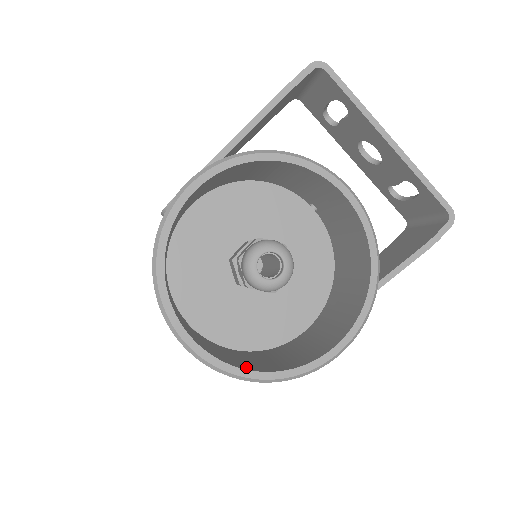
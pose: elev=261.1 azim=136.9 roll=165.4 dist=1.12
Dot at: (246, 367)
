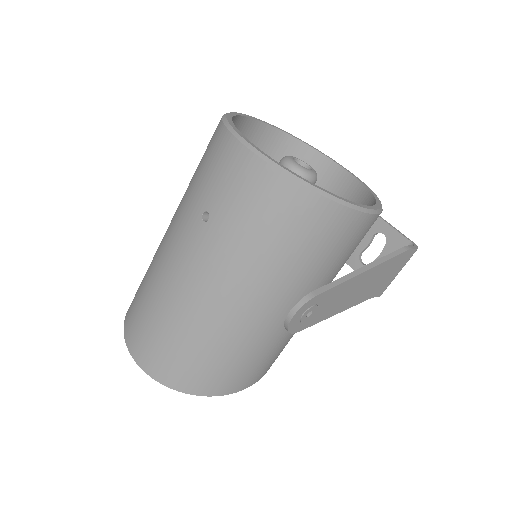
Dot at: occluded
